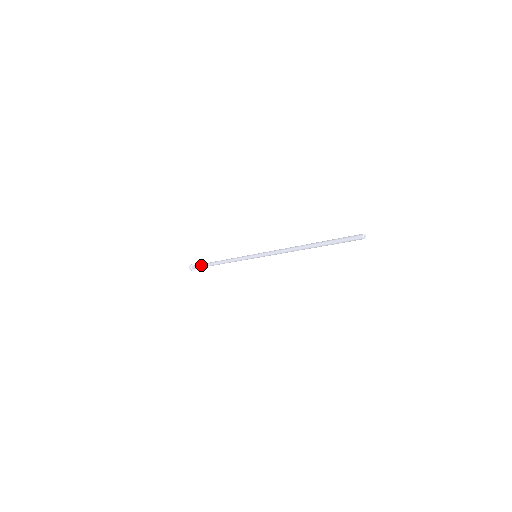
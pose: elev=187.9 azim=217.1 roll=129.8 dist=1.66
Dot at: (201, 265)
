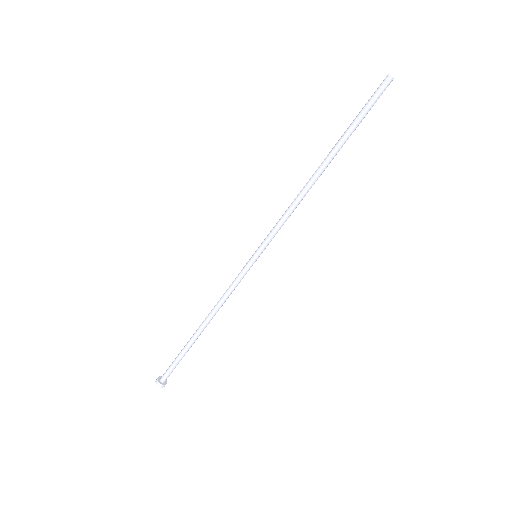
Dot at: occluded
